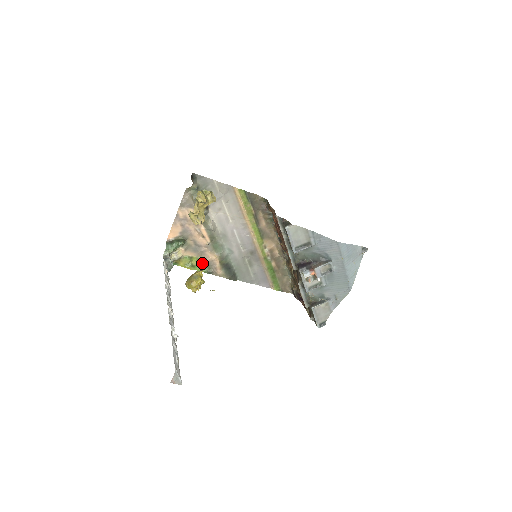
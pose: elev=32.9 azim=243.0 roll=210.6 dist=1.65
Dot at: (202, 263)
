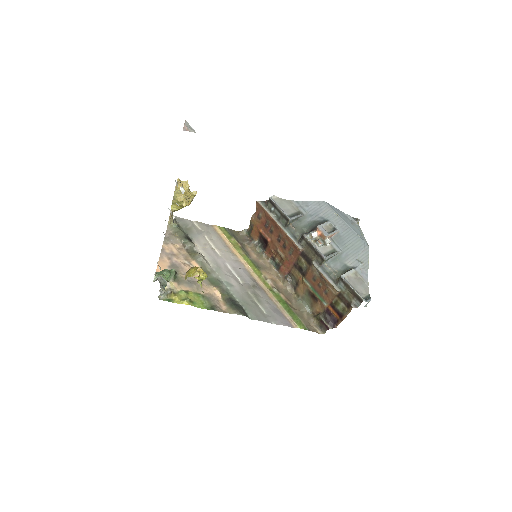
Dot at: (201, 299)
